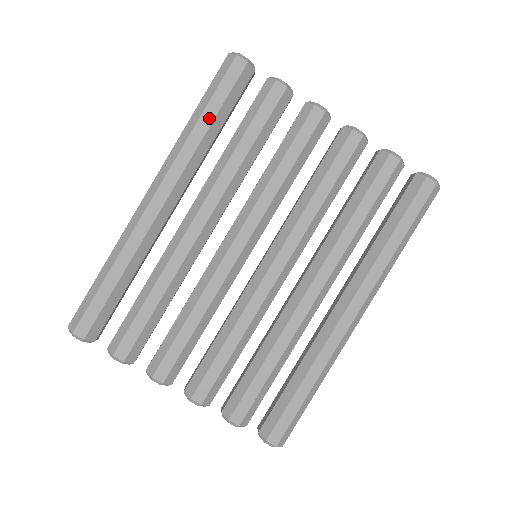
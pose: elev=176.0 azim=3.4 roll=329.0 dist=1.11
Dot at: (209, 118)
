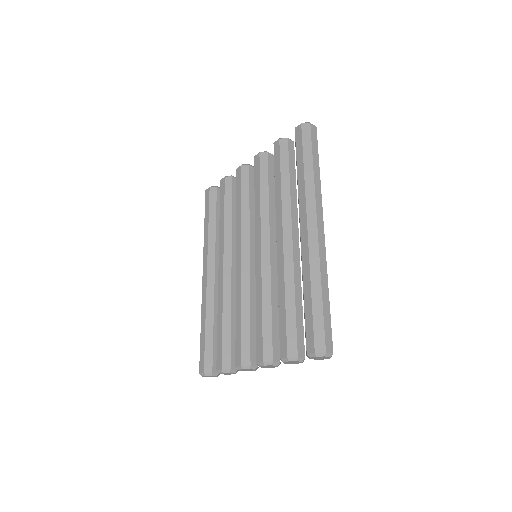
Dot at: (207, 222)
